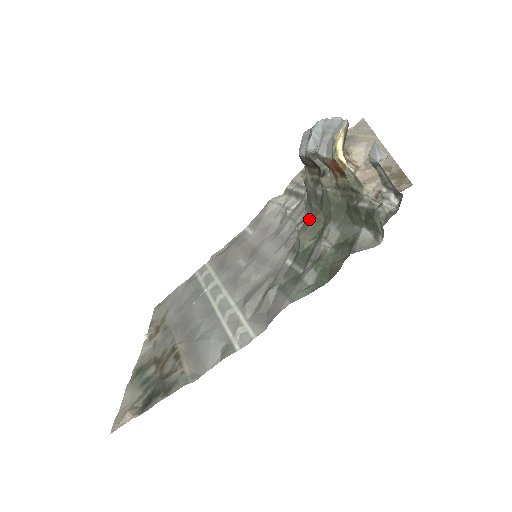
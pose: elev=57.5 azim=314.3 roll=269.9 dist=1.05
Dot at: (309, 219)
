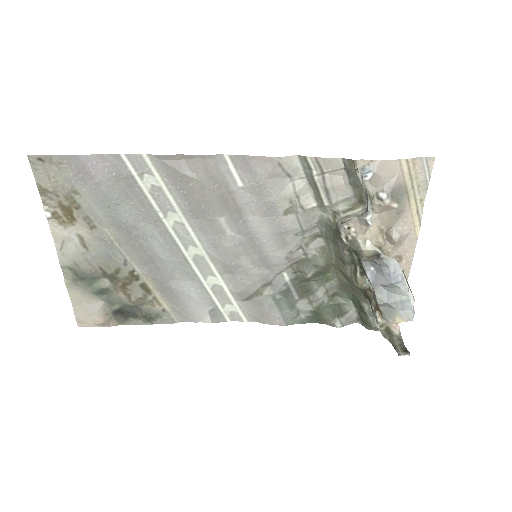
Dot at: (323, 265)
